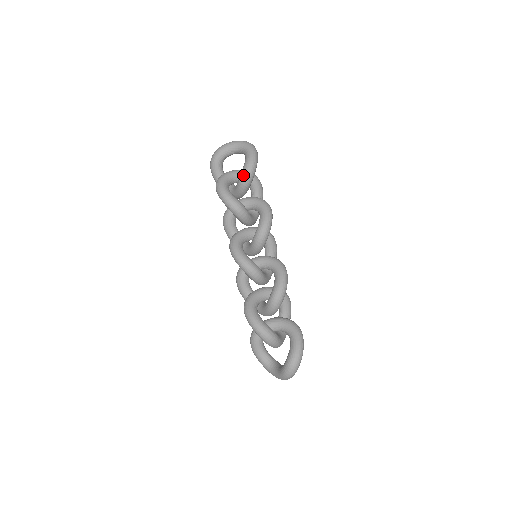
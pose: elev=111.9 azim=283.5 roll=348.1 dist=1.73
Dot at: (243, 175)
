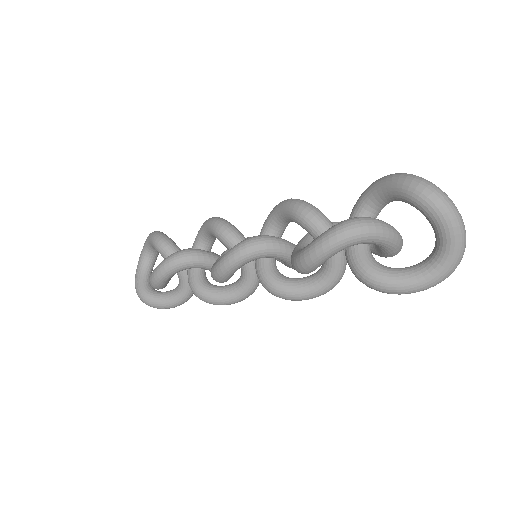
Dot at: (157, 246)
